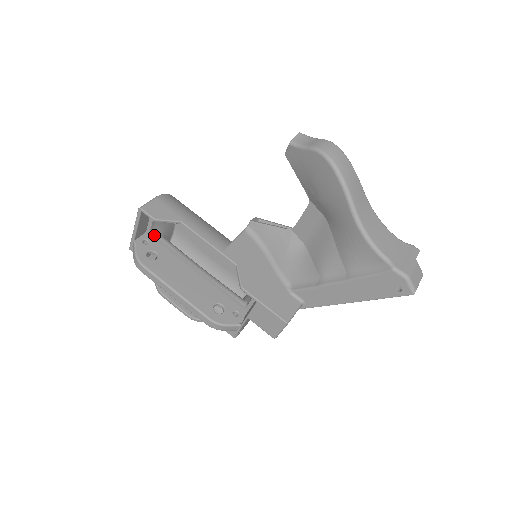
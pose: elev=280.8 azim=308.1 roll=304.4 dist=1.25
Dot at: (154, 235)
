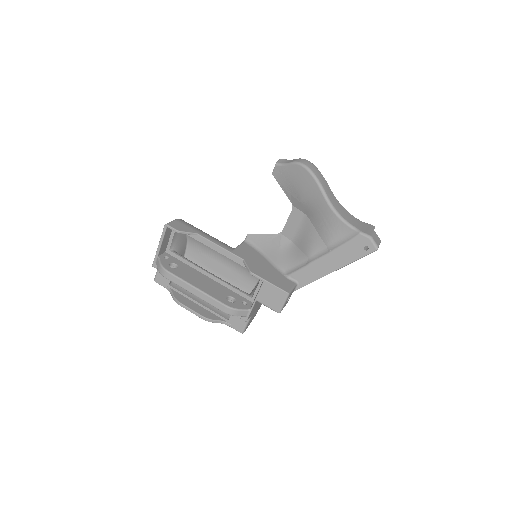
Dot at: (173, 252)
